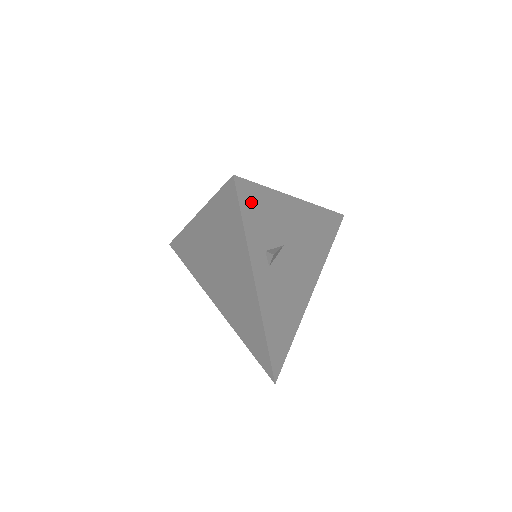
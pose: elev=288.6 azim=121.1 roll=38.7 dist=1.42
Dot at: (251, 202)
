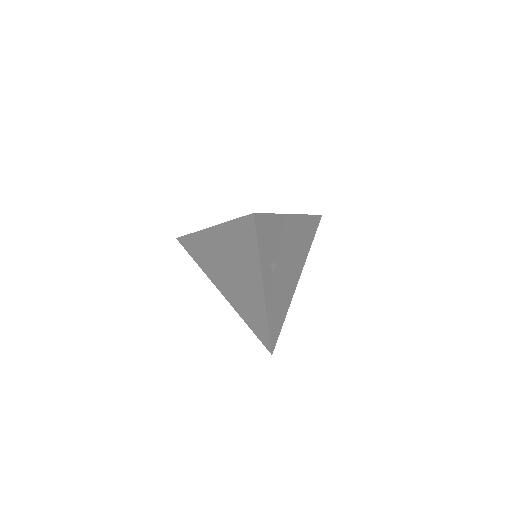
Dot at: (263, 229)
